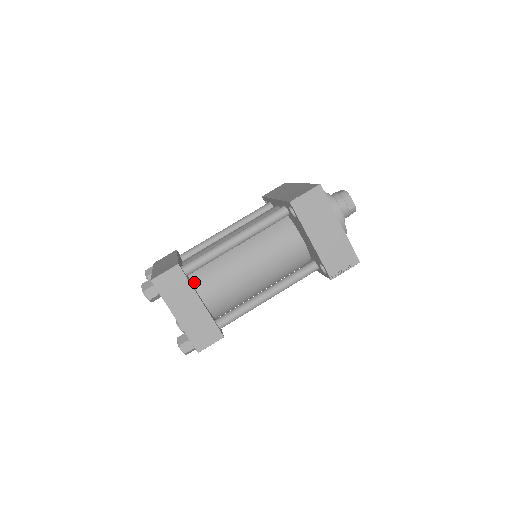
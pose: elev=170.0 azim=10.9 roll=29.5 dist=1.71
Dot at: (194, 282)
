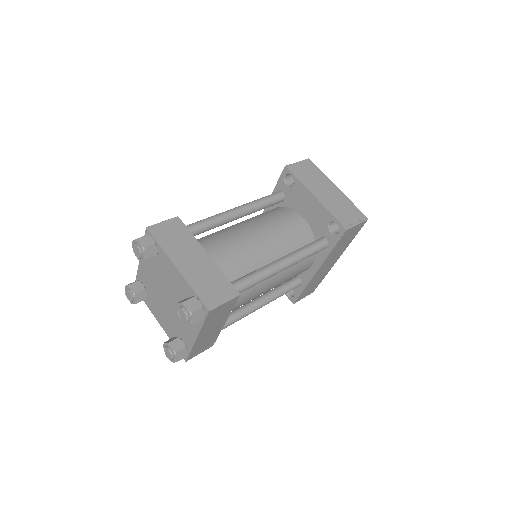
Dot at: occluded
